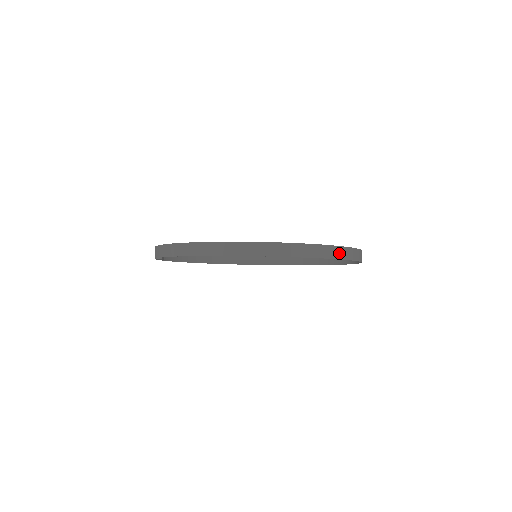
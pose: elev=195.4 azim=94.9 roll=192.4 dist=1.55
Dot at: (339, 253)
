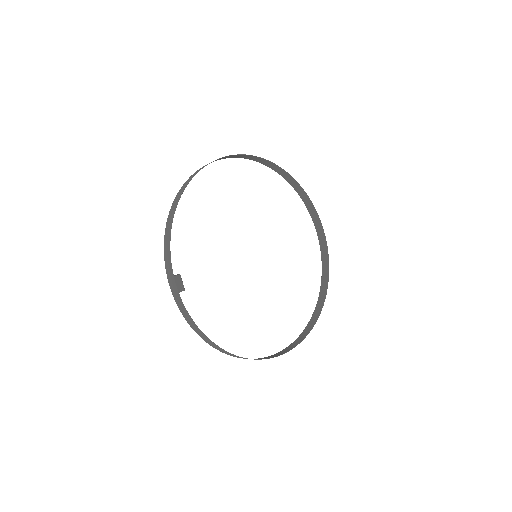
Dot at: (317, 312)
